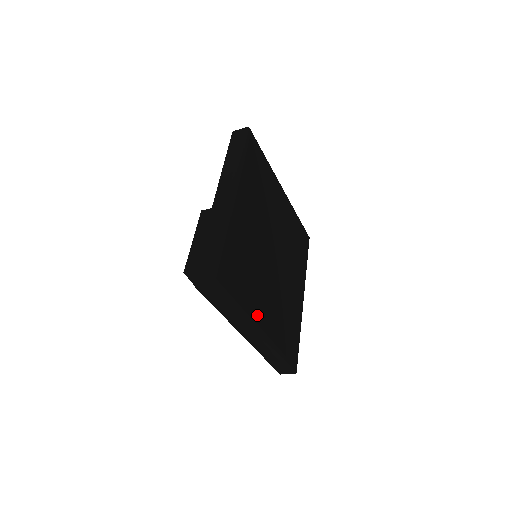
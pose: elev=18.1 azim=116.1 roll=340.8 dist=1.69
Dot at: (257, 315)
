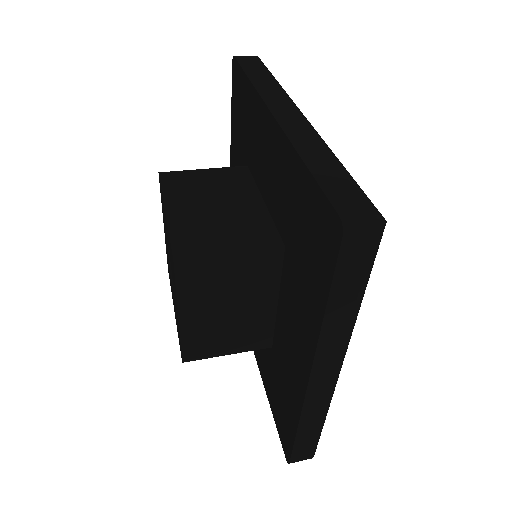
Dot at: occluded
